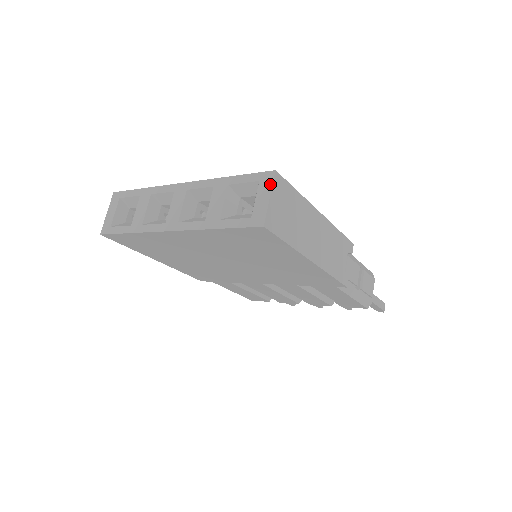
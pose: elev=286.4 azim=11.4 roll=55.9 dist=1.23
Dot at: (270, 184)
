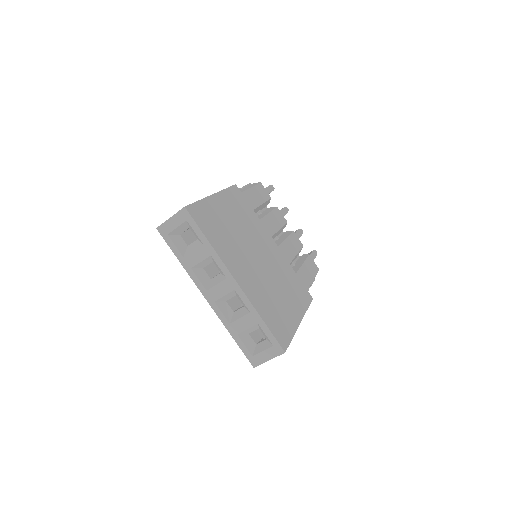
Dot at: (276, 355)
